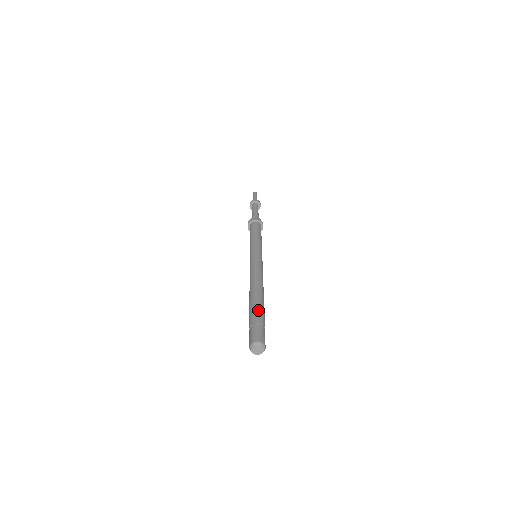
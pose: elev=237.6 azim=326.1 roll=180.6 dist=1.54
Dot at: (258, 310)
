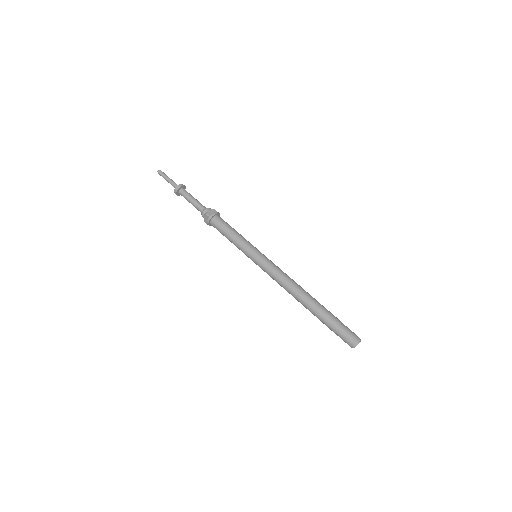
Dot at: occluded
